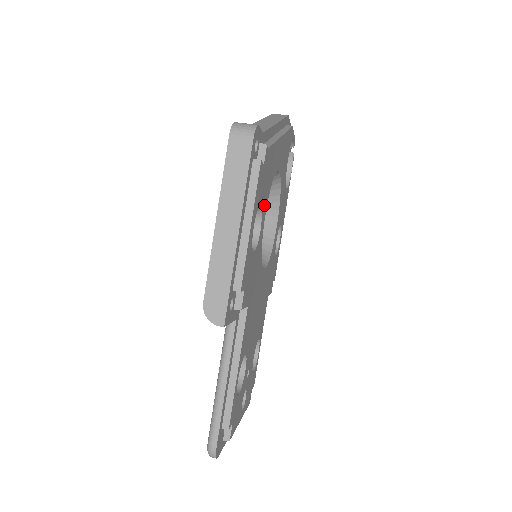
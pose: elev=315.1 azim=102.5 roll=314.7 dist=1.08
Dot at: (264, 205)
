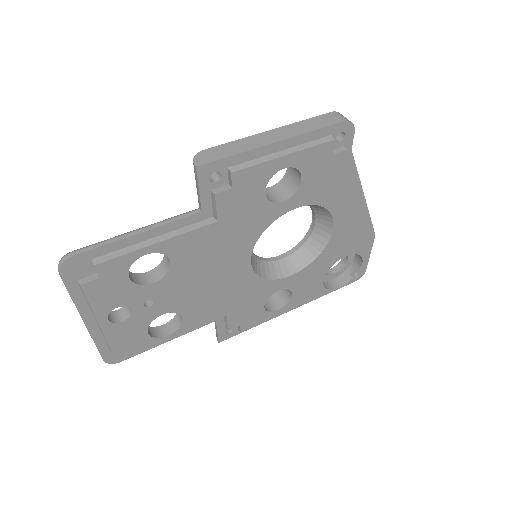
Dot at: (304, 194)
